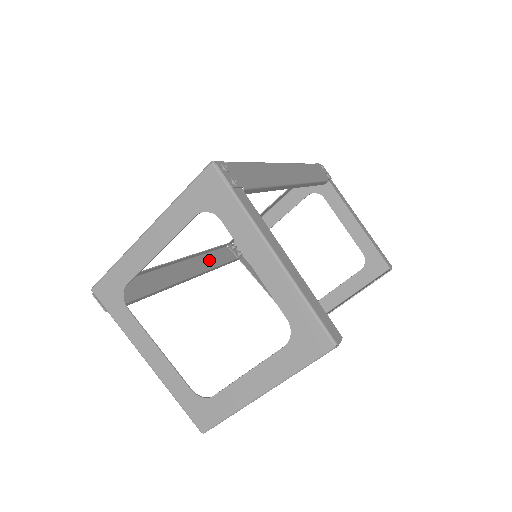
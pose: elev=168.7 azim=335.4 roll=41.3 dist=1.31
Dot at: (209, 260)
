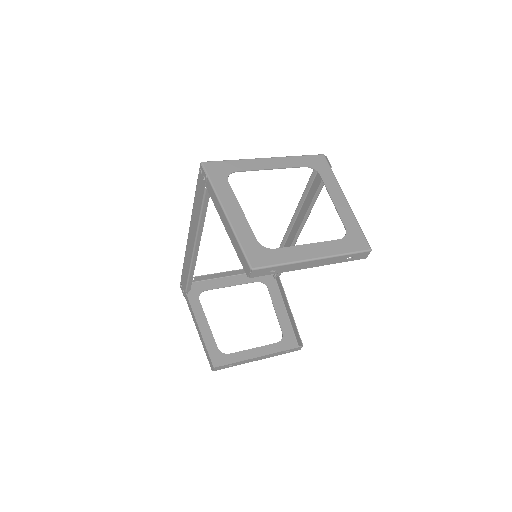
Dot at: (187, 263)
